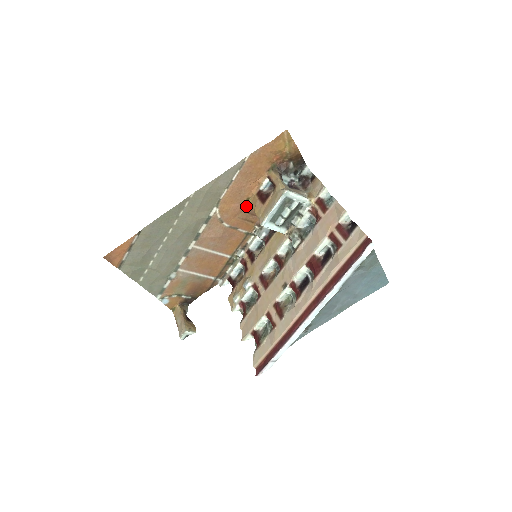
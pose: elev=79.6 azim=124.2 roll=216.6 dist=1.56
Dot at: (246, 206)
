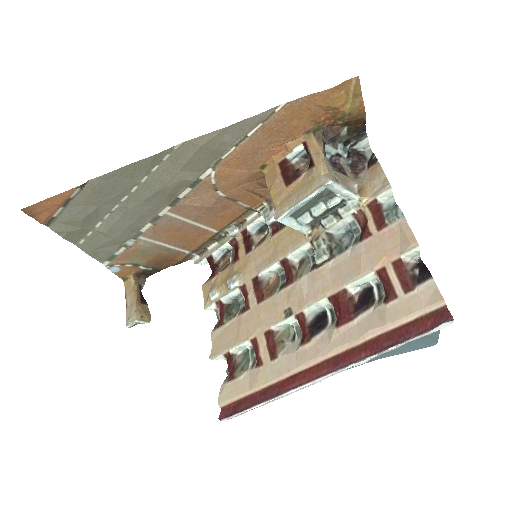
Dot at: (258, 174)
